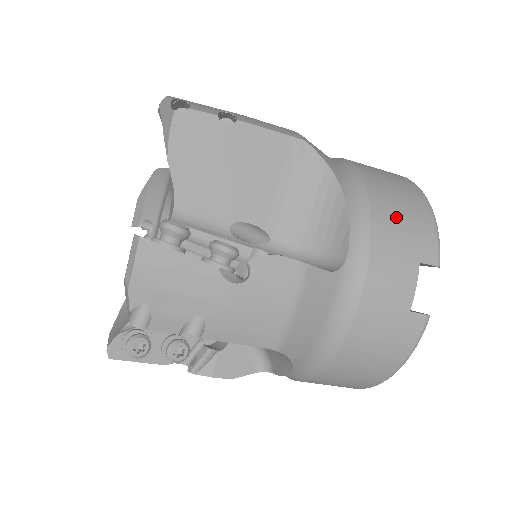
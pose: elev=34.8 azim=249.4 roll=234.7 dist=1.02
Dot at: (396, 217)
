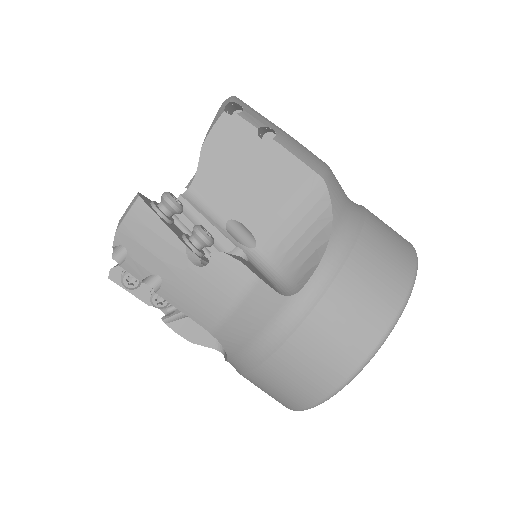
Dot at: occluded
